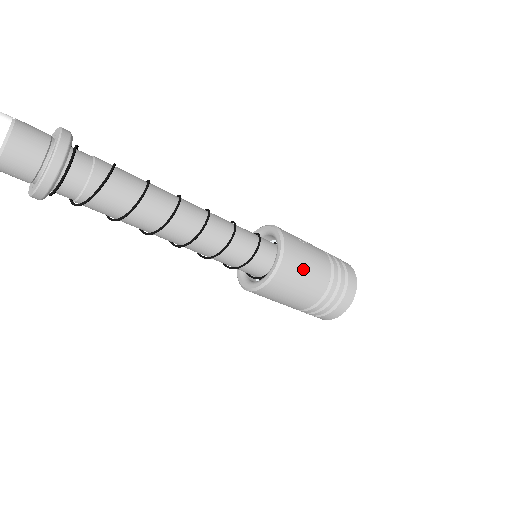
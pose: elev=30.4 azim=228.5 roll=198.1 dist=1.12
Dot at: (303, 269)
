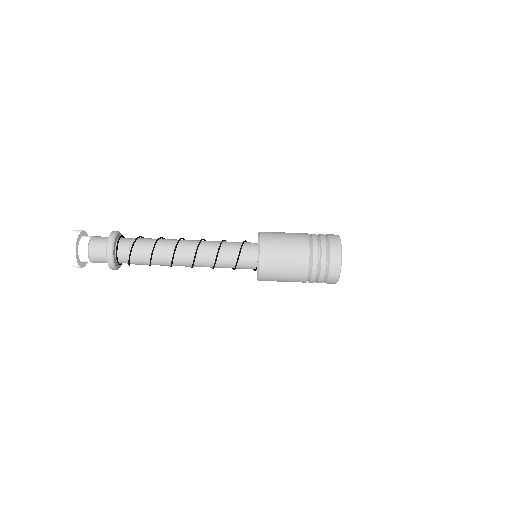
Dot at: occluded
